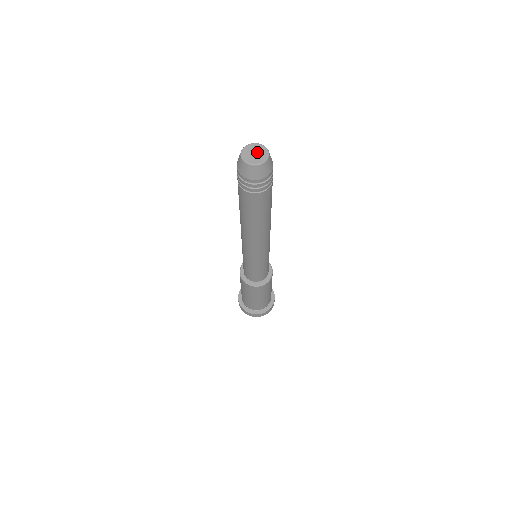
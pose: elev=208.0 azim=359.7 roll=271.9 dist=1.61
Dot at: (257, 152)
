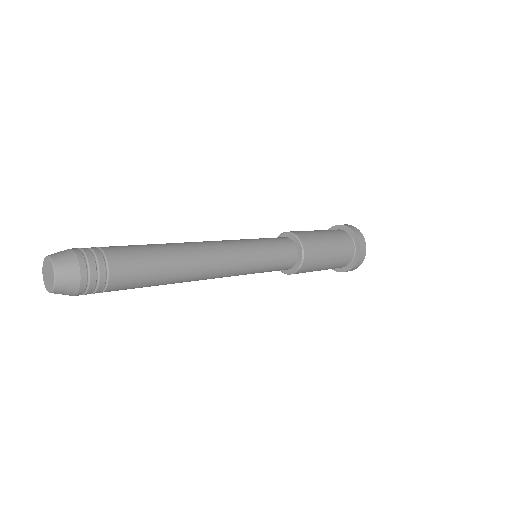
Dot at: (49, 274)
